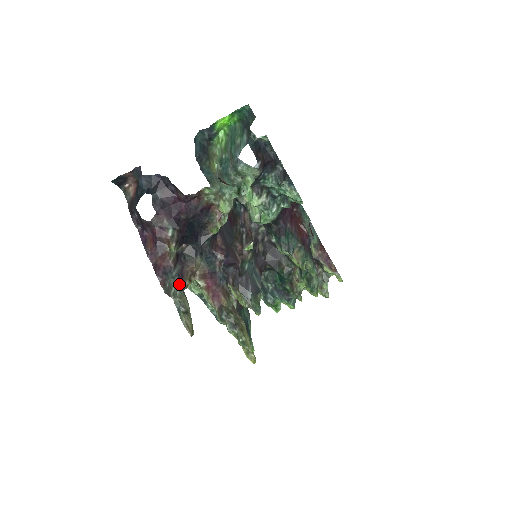
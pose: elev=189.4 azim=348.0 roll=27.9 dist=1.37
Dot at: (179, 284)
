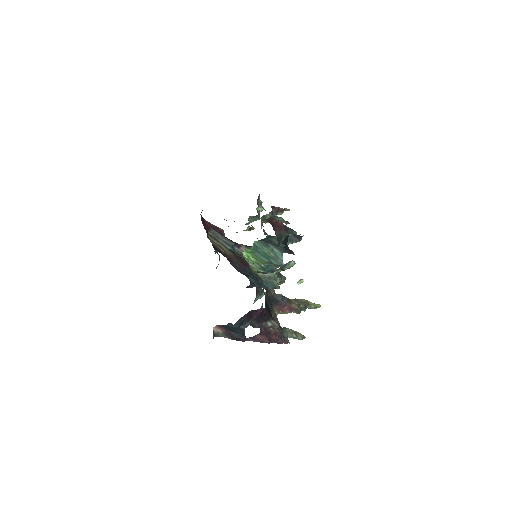
Dot at: (282, 330)
